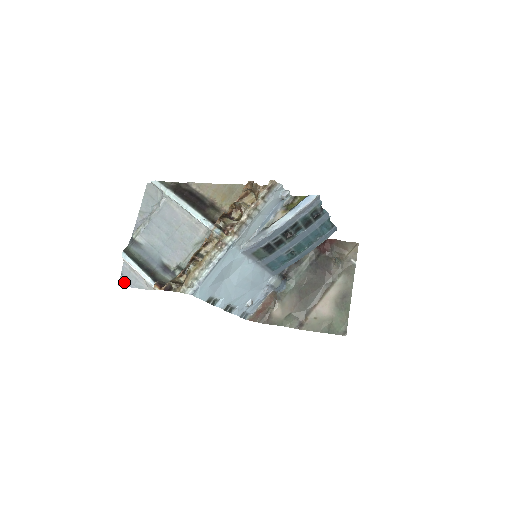
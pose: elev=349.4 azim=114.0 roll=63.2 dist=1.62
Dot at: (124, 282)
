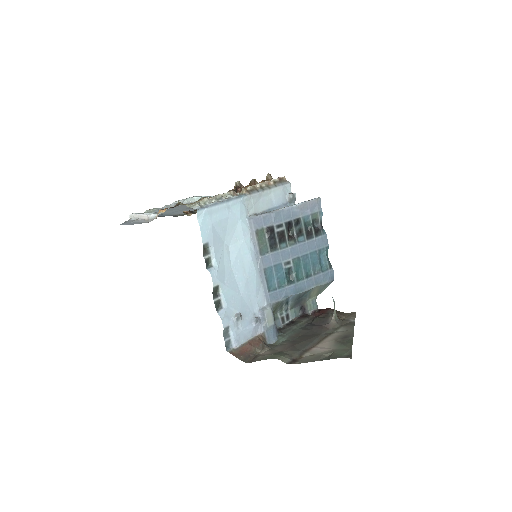
Dot at: (124, 224)
